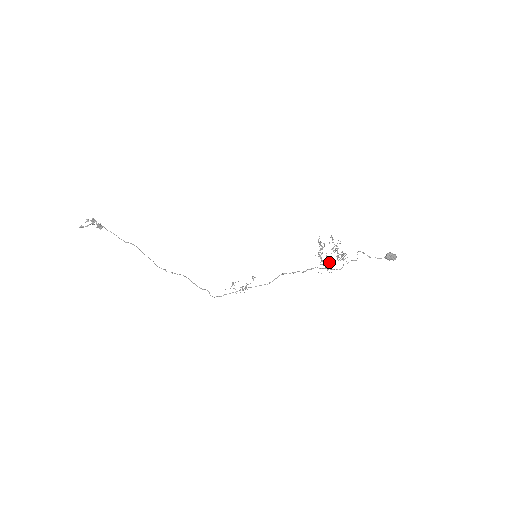
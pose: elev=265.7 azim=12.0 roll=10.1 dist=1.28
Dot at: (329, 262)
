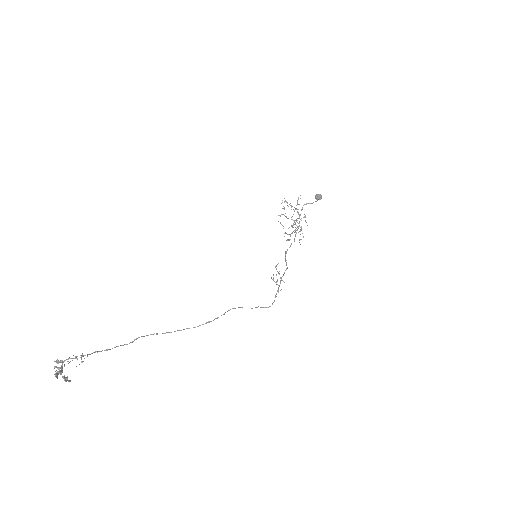
Dot at: occluded
